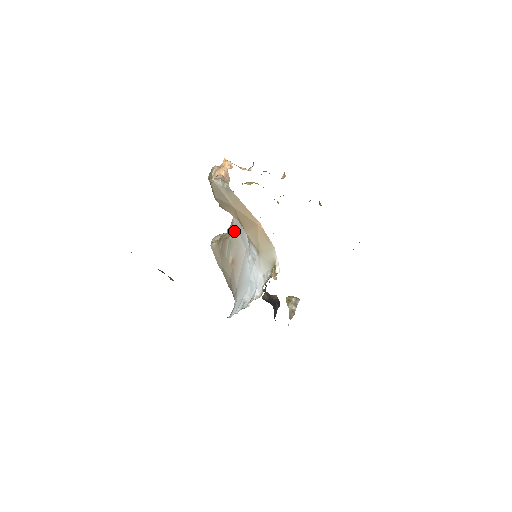
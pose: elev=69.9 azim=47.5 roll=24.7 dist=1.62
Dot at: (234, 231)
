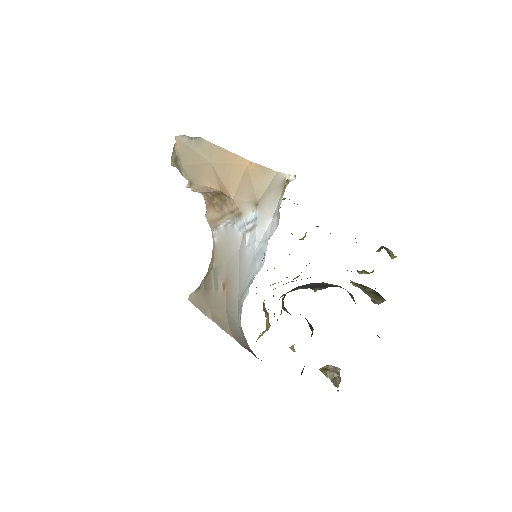
Dot at: (218, 252)
